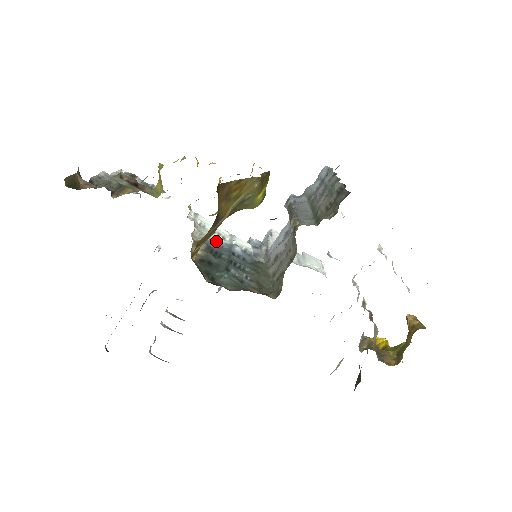
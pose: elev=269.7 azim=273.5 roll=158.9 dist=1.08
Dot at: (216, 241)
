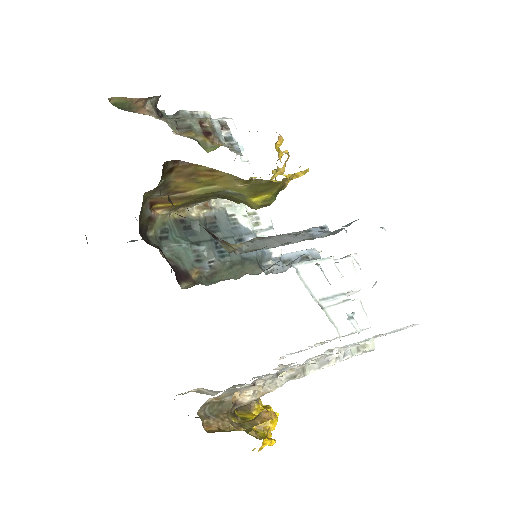
Dot at: (238, 220)
